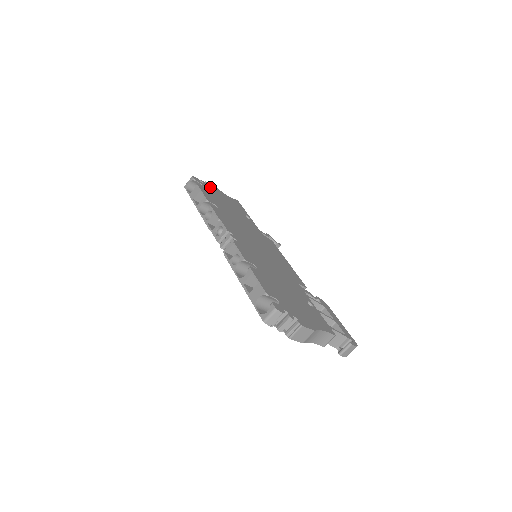
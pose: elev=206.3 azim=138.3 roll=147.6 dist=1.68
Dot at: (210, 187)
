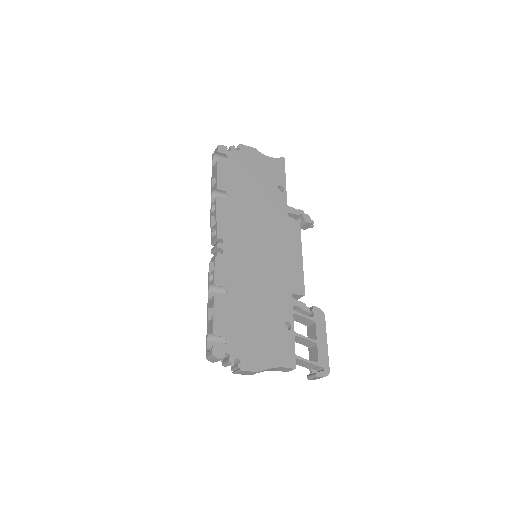
Dot at: (241, 154)
